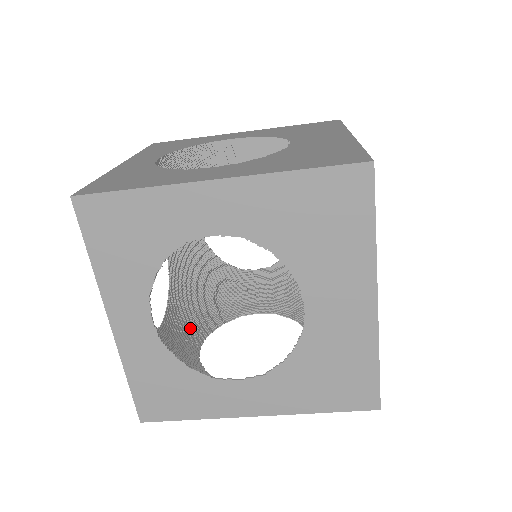
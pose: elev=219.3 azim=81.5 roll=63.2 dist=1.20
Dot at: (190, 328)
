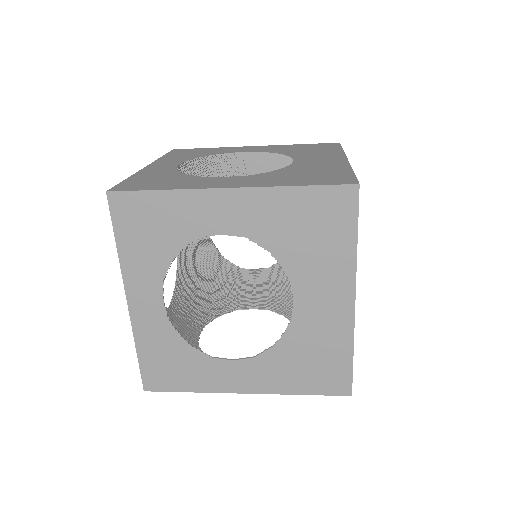
Dot at: (192, 316)
